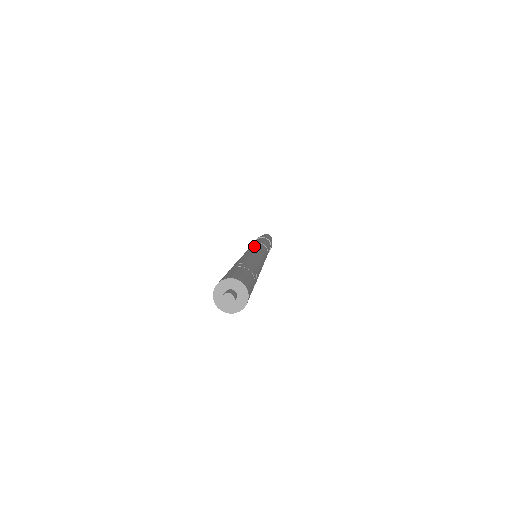
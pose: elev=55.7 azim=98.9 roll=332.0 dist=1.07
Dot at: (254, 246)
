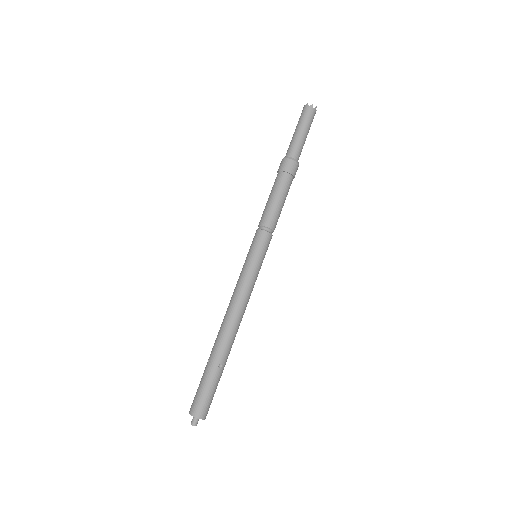
Dot at: (247, 258)
